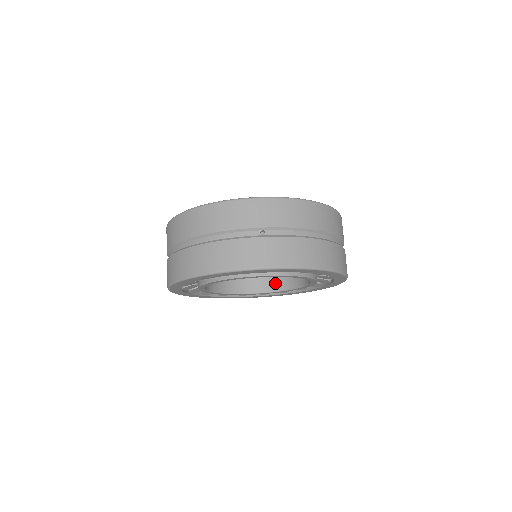
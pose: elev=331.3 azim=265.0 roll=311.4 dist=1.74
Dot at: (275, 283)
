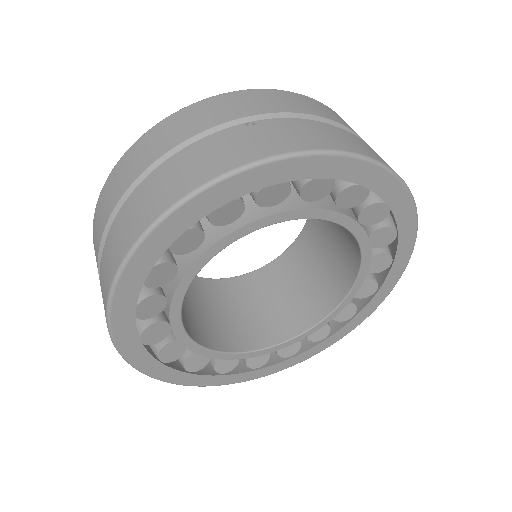
Dot at: (303, 317)
